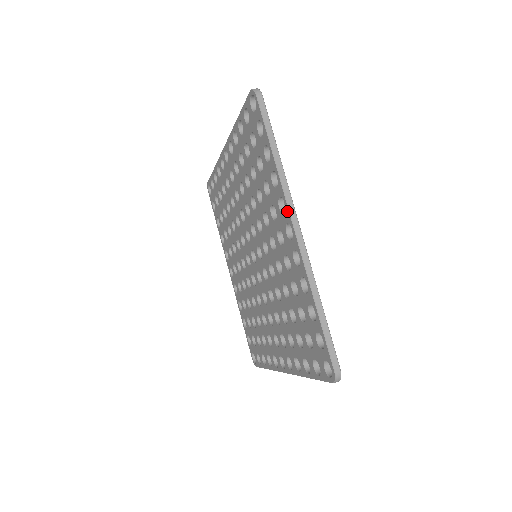
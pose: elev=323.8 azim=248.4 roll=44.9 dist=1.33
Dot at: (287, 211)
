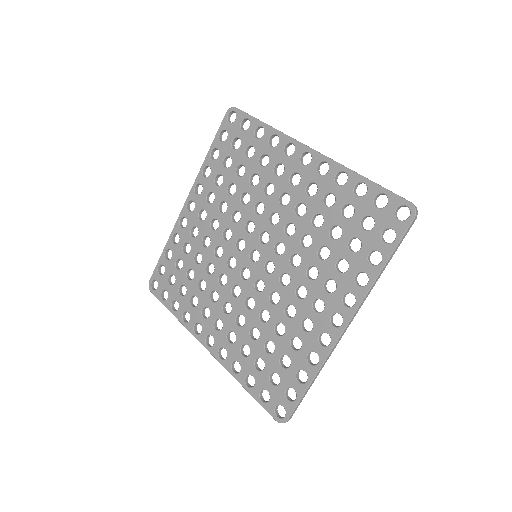
Dot at: (298, 145)
